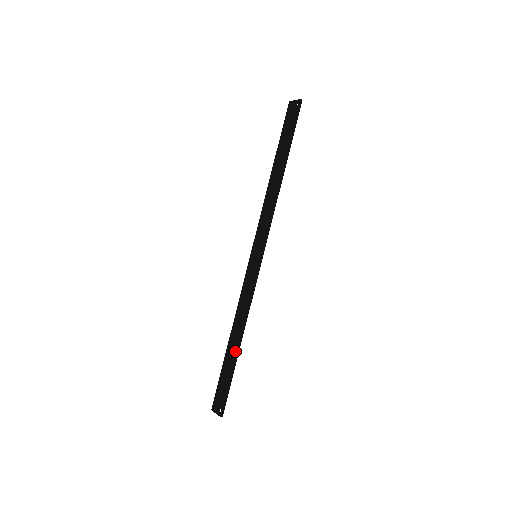
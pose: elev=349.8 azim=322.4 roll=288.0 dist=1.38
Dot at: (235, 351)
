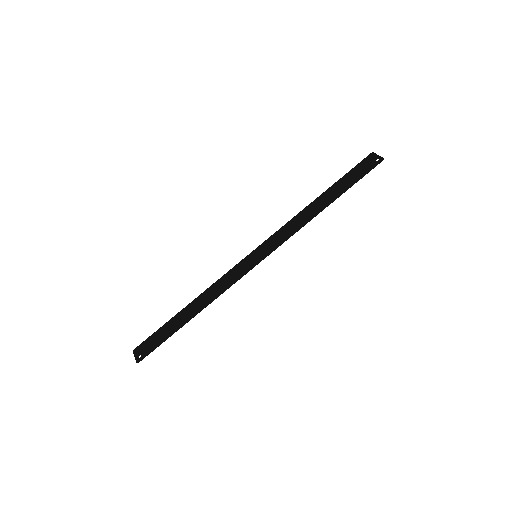
Dot at: (185, 319)
